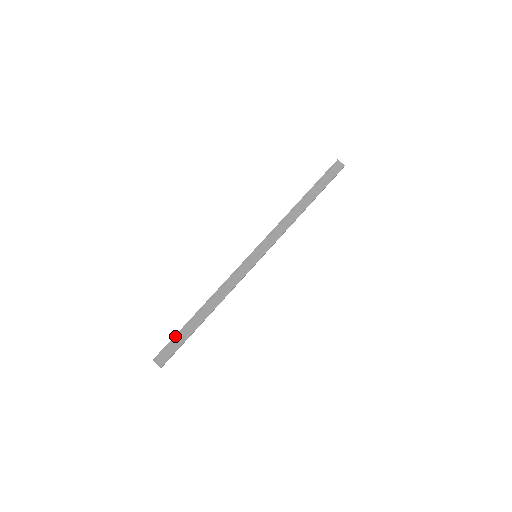
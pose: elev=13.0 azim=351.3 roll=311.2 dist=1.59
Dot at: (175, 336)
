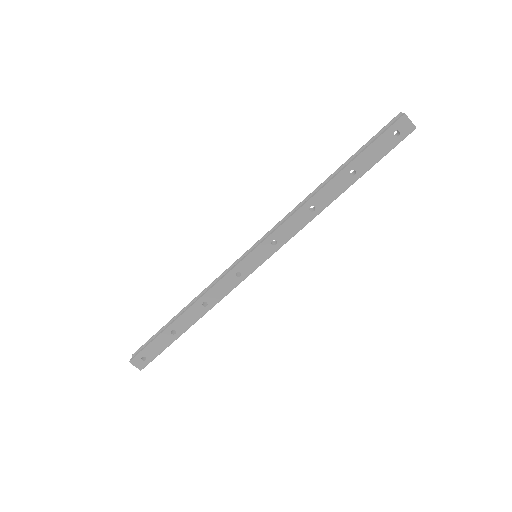
Dot at: (155, 335)
